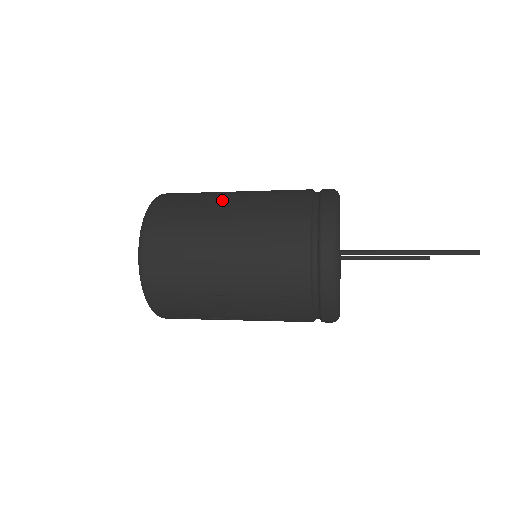
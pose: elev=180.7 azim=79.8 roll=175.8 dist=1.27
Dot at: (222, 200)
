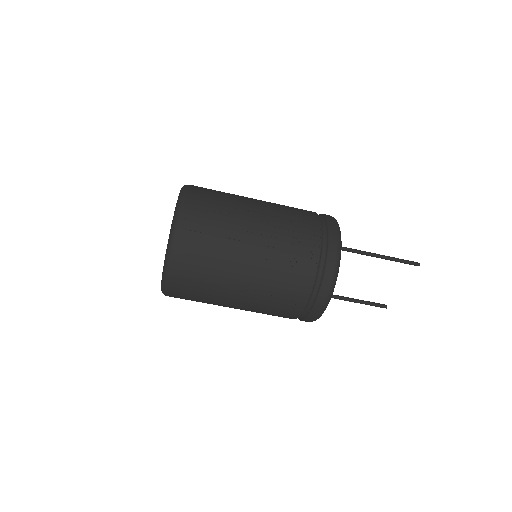
Dot at: occluded
